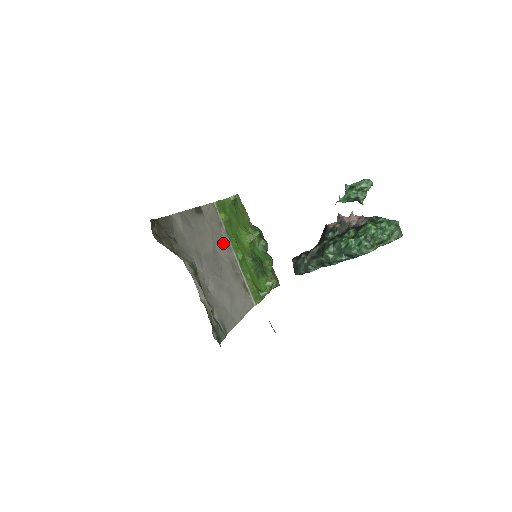
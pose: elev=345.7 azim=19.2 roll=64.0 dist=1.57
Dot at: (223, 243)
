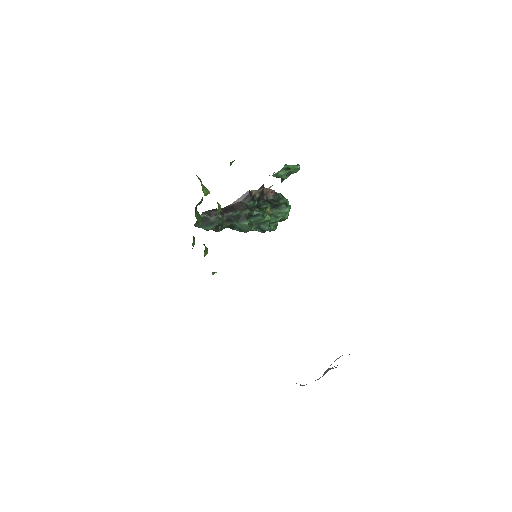
Dot at: occluded
